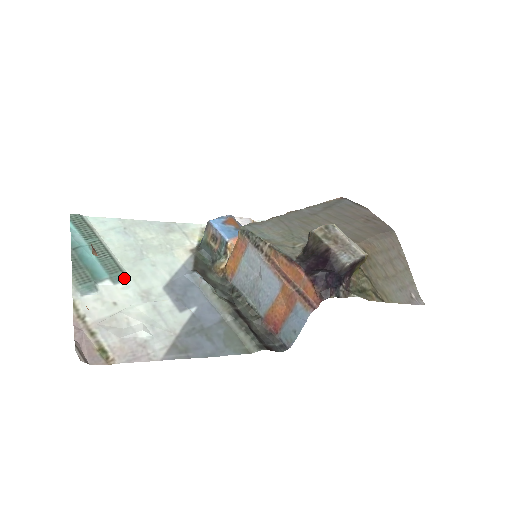
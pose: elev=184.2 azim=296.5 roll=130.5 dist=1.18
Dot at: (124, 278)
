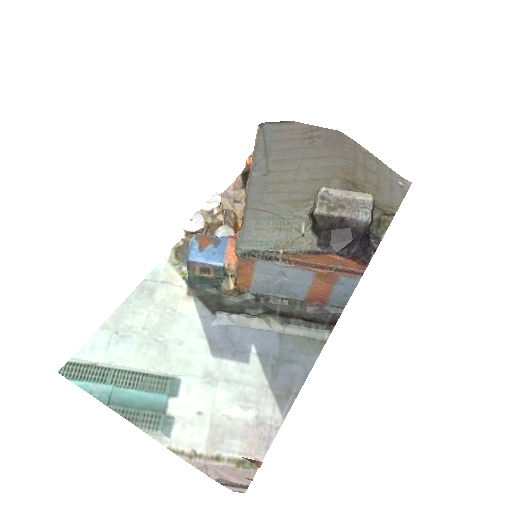
Dot at: (177, 382)
